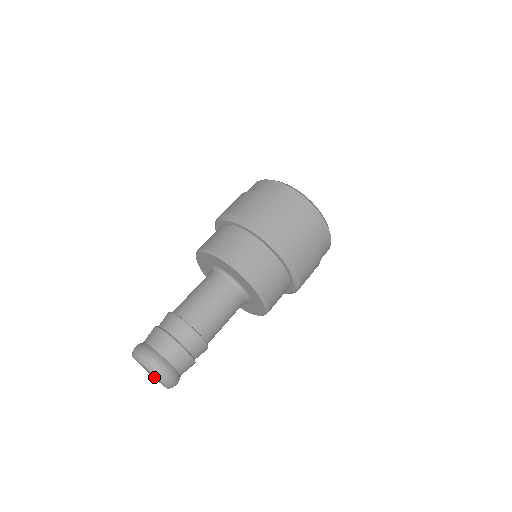
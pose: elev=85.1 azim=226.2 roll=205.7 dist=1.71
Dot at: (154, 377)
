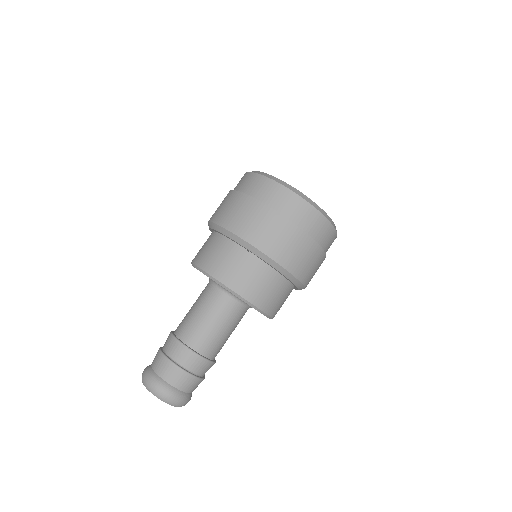
Dot at: occluded
